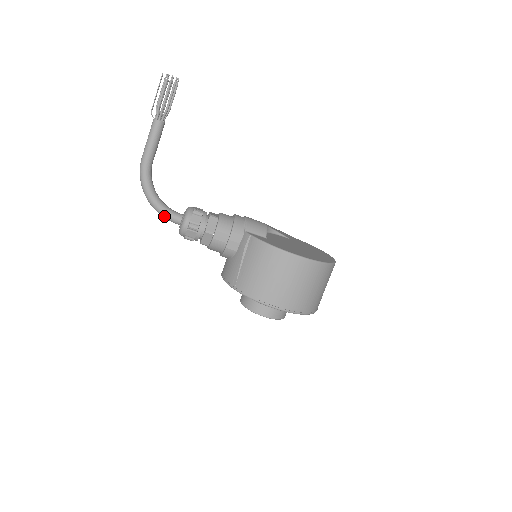
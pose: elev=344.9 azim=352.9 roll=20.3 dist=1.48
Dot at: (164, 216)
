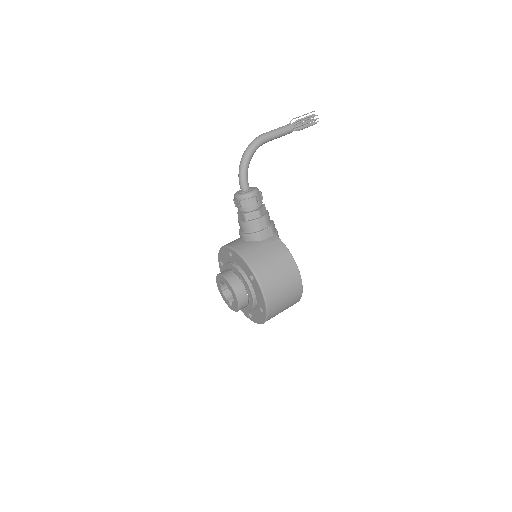
Dot at: (242, 176)
